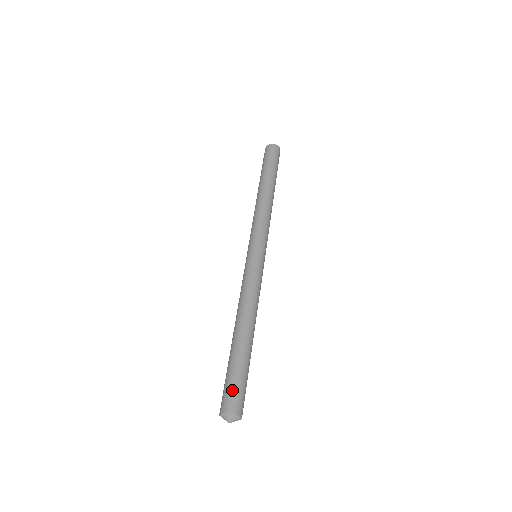
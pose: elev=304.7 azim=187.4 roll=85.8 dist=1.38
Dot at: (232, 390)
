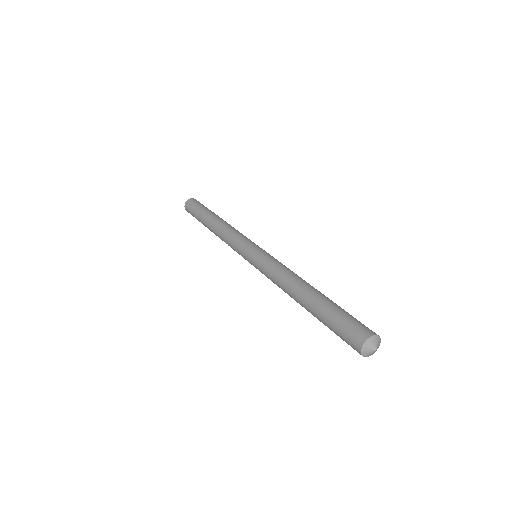
Dot at: (348, 327)
